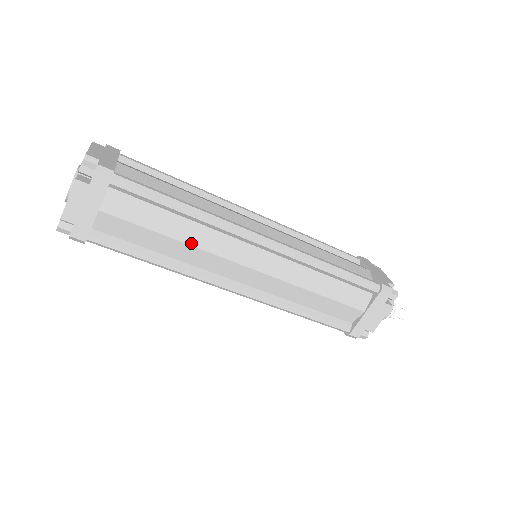
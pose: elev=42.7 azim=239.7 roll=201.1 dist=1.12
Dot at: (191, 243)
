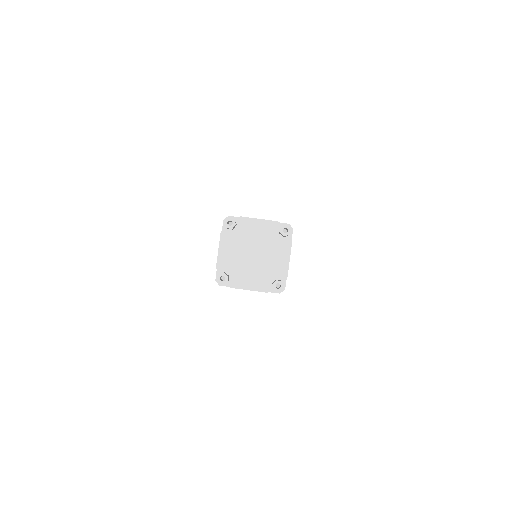
Dot at: occluded
